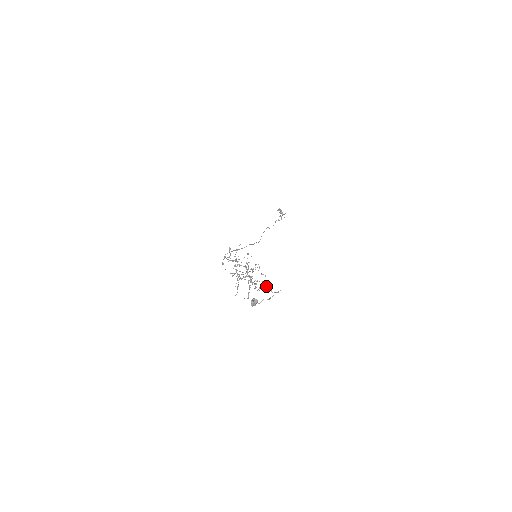
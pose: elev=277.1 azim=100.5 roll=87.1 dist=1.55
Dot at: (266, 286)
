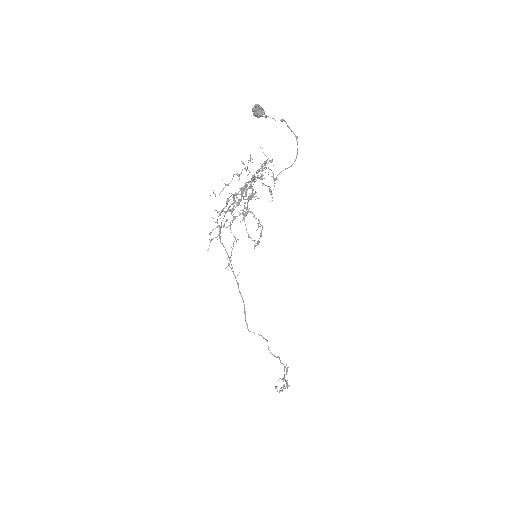
Dot at: occluded
